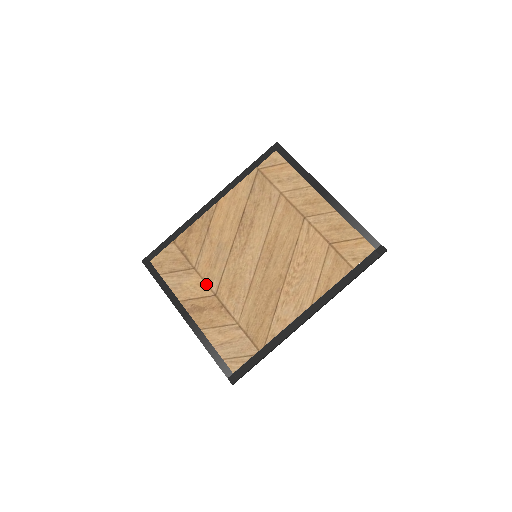
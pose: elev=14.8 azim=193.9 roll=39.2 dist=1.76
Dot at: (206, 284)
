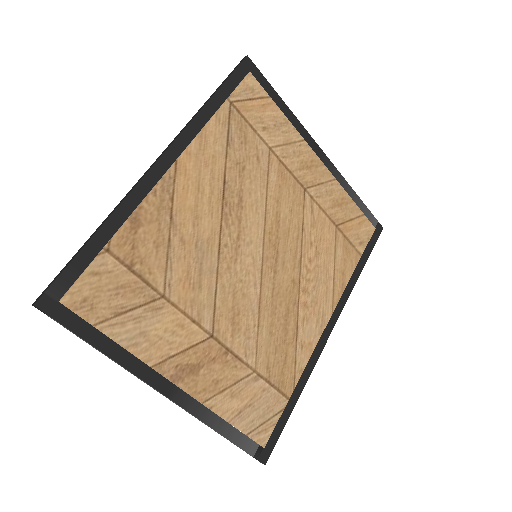
Dot at: (192, 321)
